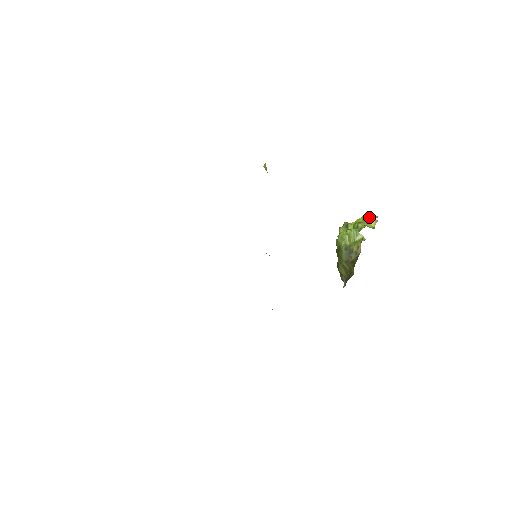
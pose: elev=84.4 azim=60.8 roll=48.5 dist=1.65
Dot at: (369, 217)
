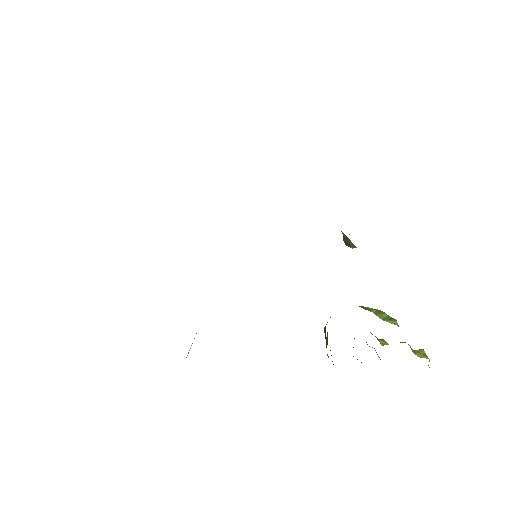
Dot at: (419, 349)
